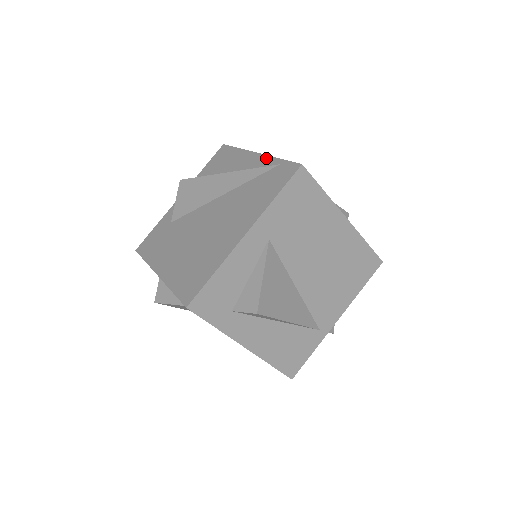
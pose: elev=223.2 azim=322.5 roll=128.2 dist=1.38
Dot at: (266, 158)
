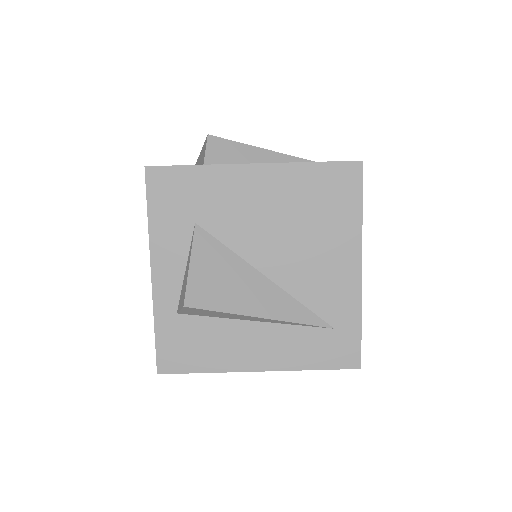
Dot at: occluded
